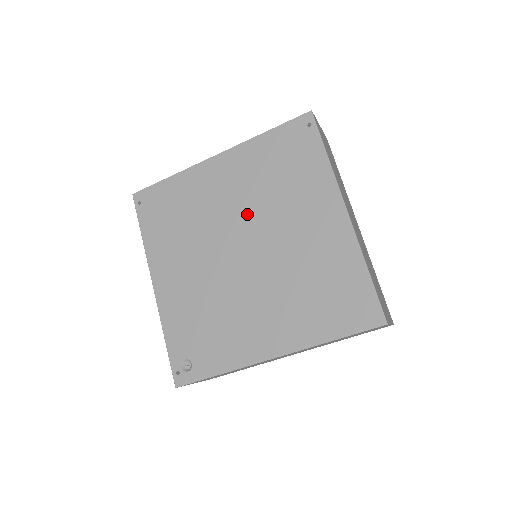
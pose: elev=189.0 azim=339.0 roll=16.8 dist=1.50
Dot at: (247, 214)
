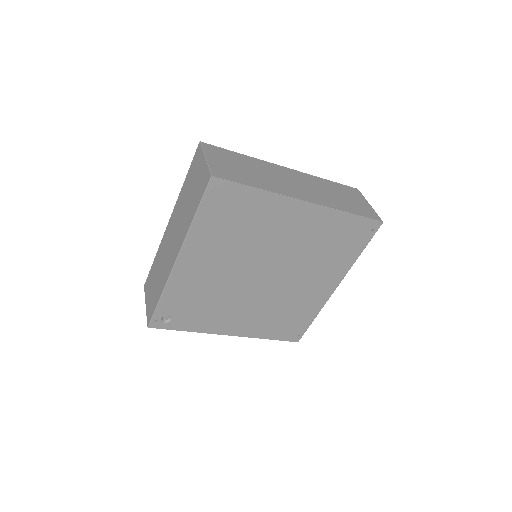
Dot at: (287, 257)
